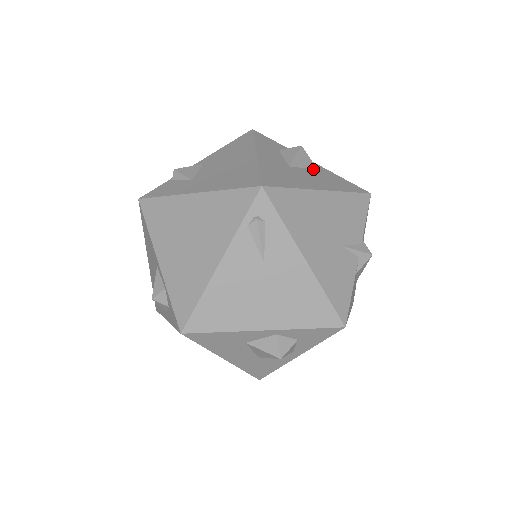
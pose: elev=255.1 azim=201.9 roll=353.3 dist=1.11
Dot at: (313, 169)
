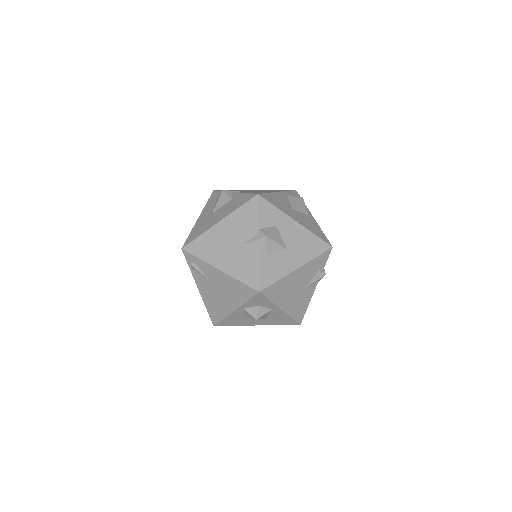
Dot at: (228, 202)
